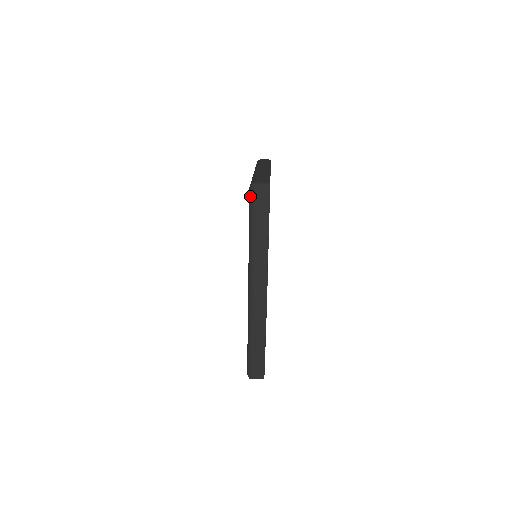
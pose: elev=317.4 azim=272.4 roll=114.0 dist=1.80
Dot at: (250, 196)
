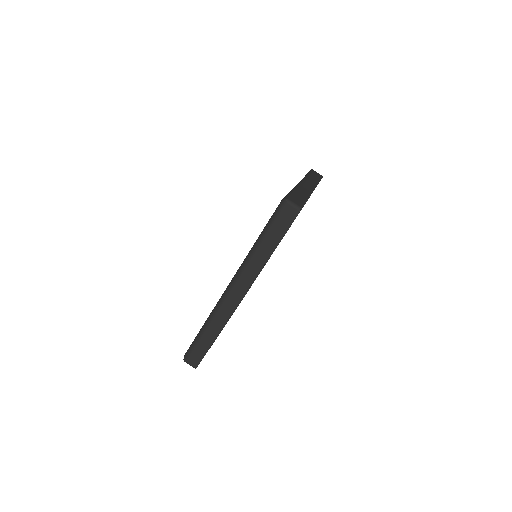
Dot at: (277, 209)
